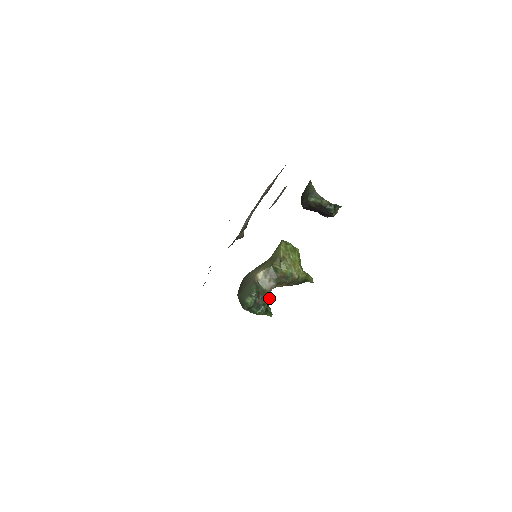
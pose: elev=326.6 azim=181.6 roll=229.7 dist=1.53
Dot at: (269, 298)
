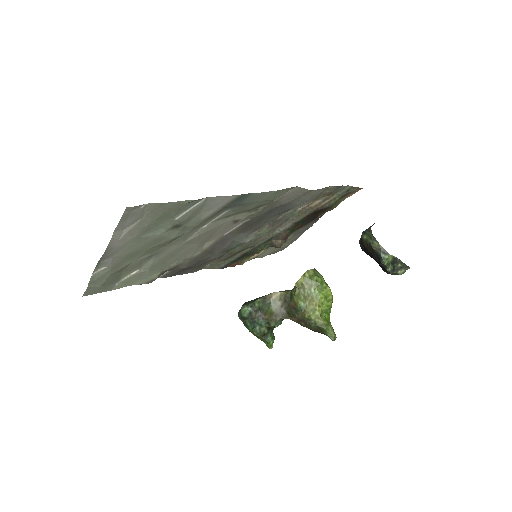
Dot at: (271, 323)
